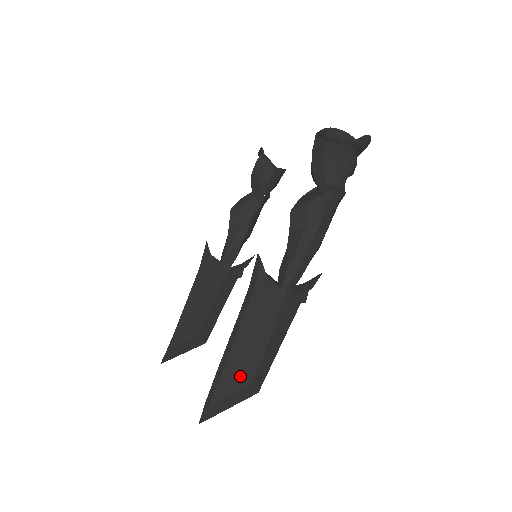
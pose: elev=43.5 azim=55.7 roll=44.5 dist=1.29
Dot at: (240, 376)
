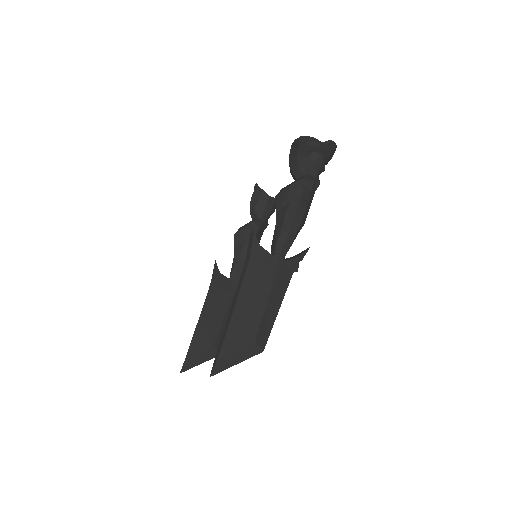
Dot at: (244, 332)
